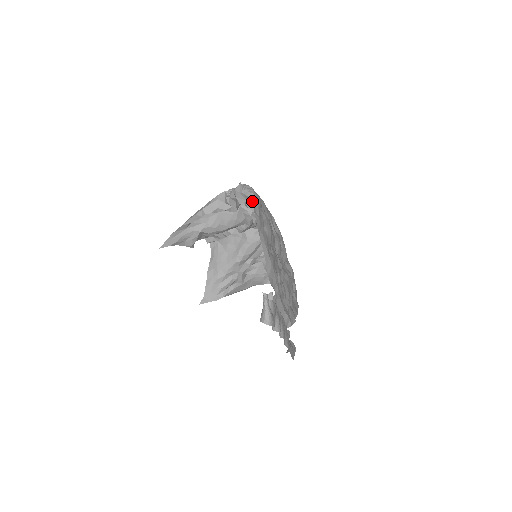
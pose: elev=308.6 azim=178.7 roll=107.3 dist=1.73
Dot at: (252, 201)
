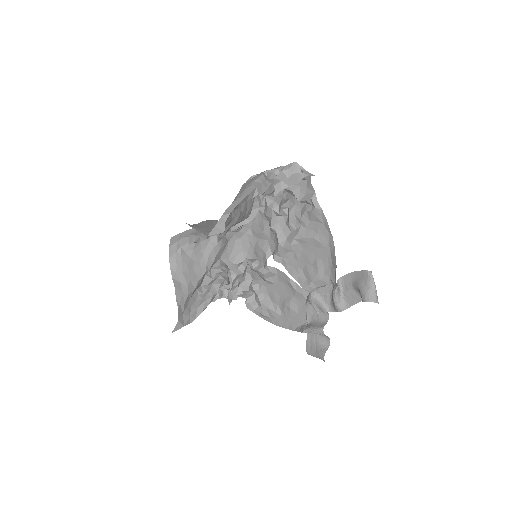
Dot at: occluded
